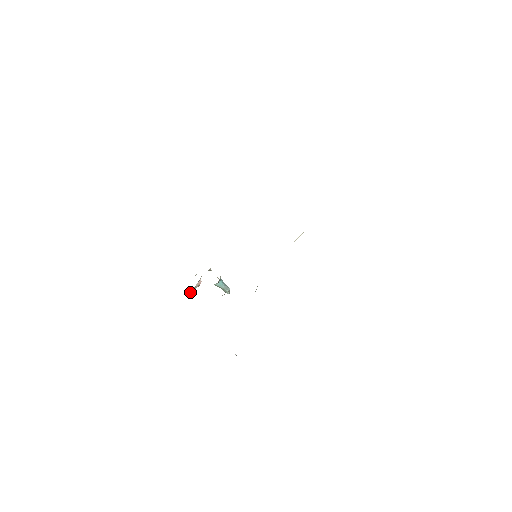
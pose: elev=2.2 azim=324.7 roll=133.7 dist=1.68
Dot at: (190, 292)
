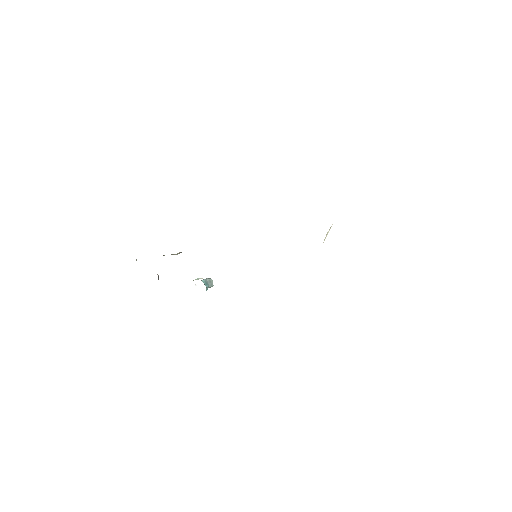
Dot at: occluded
